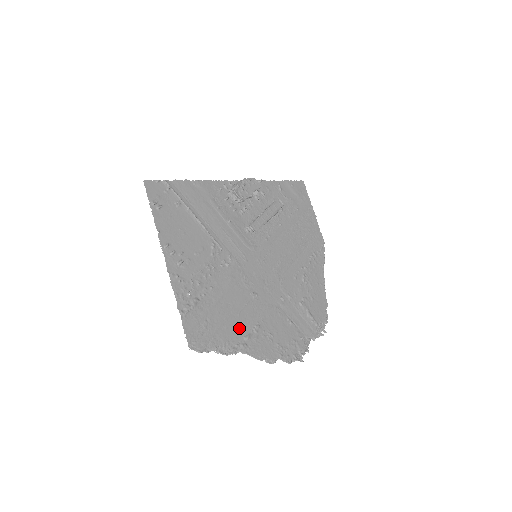
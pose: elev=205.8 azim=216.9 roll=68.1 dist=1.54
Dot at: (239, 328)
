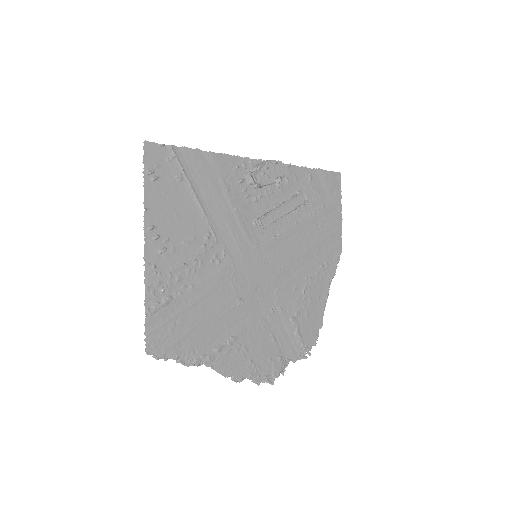
Dot at: (211, 337)
